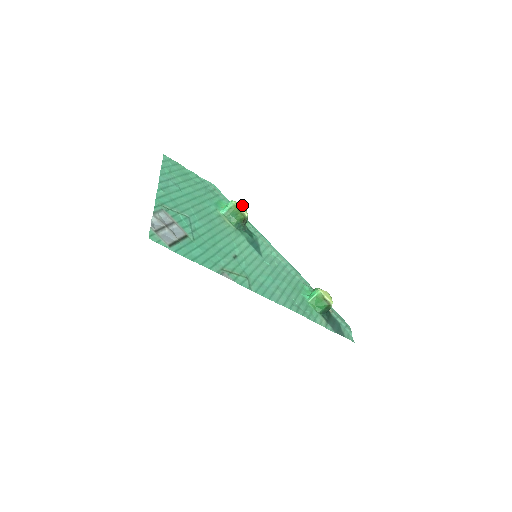
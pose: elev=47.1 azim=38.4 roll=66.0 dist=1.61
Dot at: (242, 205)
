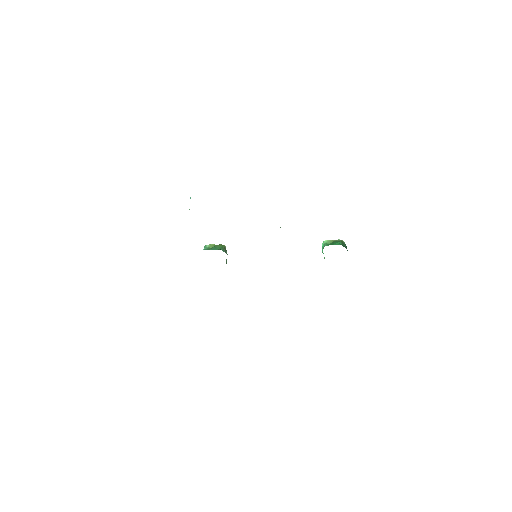
Dot at: occluded
